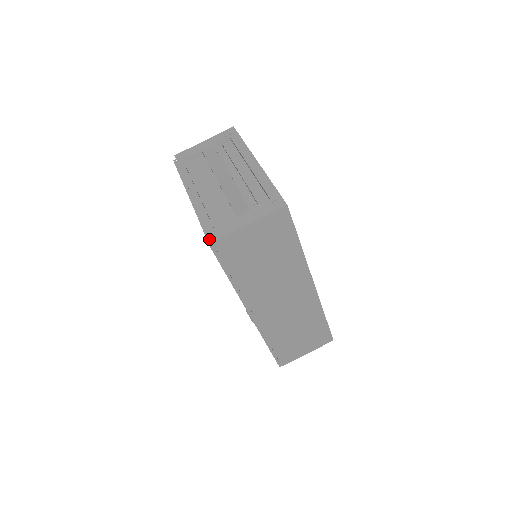
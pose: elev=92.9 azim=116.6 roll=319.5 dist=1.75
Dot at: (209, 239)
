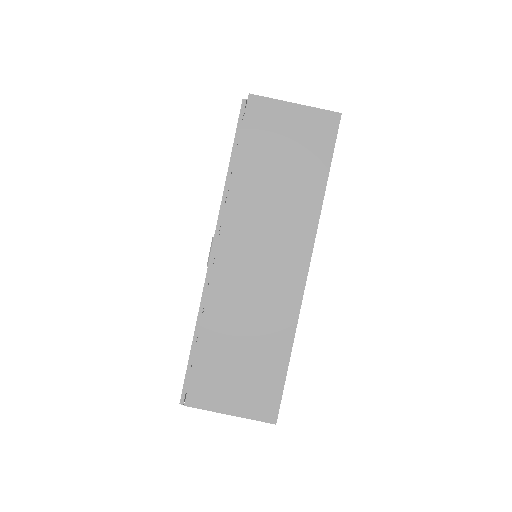
Dot at: occluded
